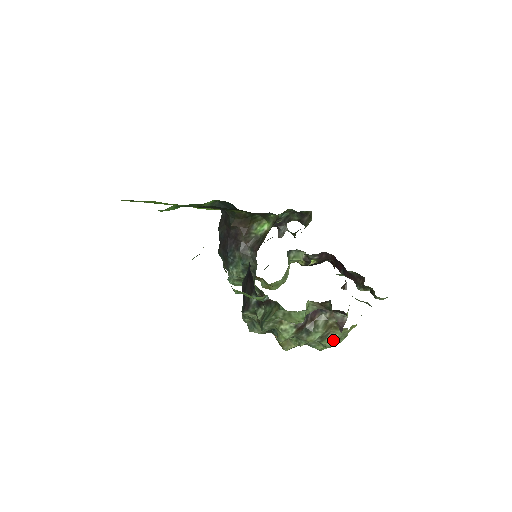
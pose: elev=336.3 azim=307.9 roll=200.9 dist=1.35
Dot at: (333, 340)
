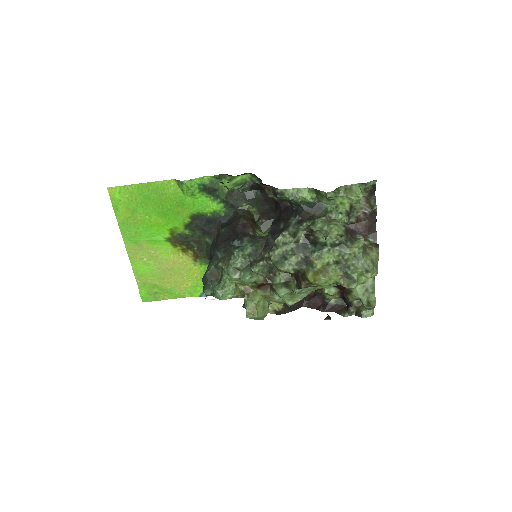
Dot at: (371, 259)
